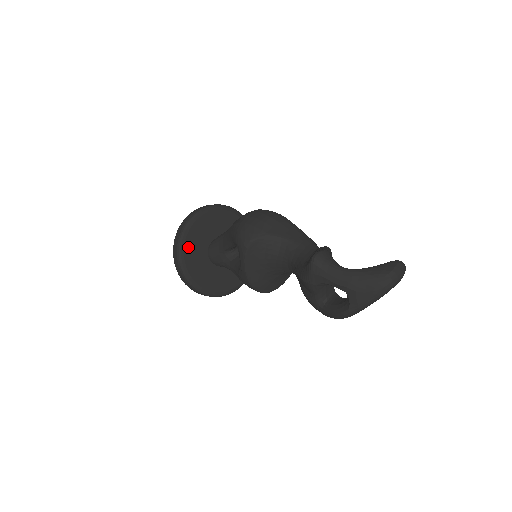
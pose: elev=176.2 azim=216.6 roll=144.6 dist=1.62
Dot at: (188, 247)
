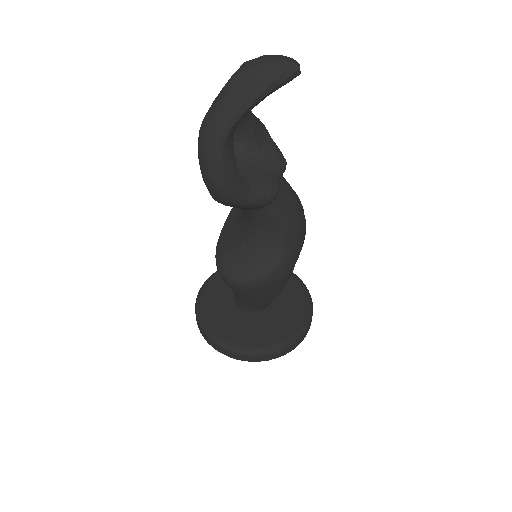
Dot at: occluded
